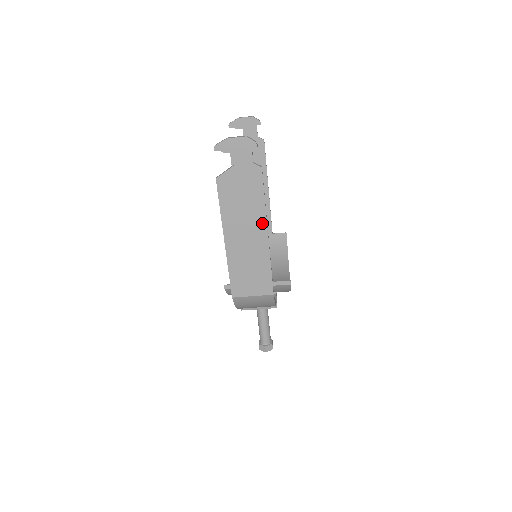
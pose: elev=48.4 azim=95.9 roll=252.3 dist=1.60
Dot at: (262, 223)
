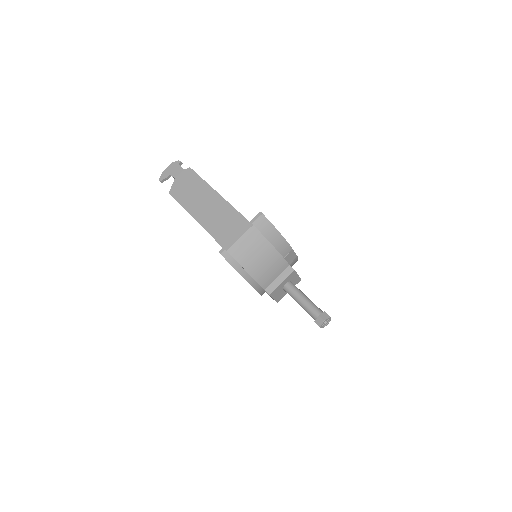
Dot at: (211, 192)
